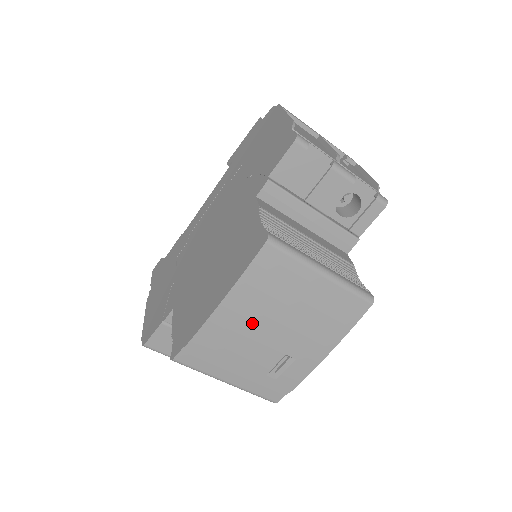
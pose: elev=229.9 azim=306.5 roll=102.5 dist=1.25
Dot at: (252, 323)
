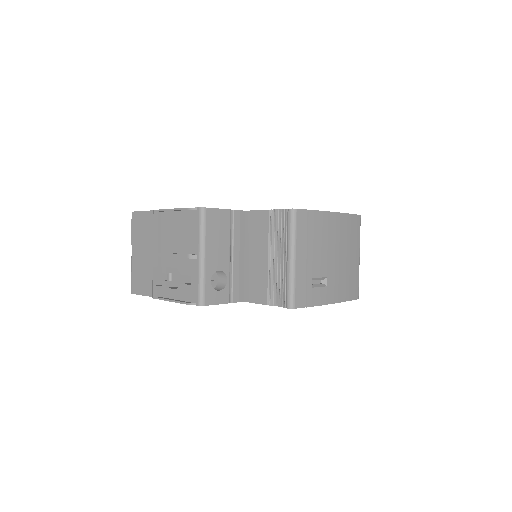
Dot at: (334, 239)
